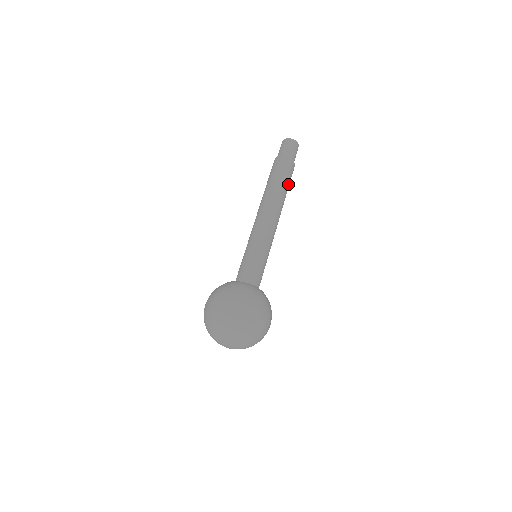
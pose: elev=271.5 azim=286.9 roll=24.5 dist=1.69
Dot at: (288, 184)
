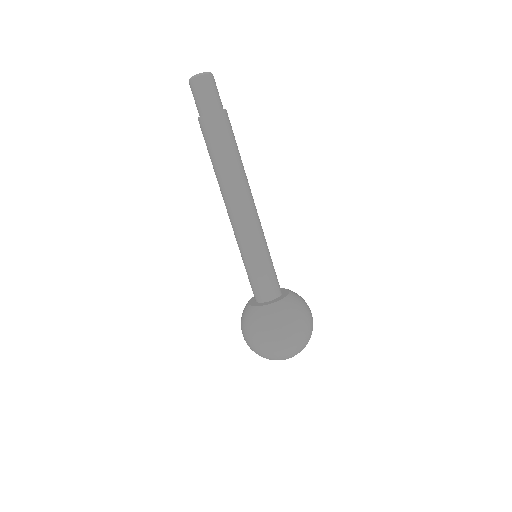
Dot at: (236, 146)
